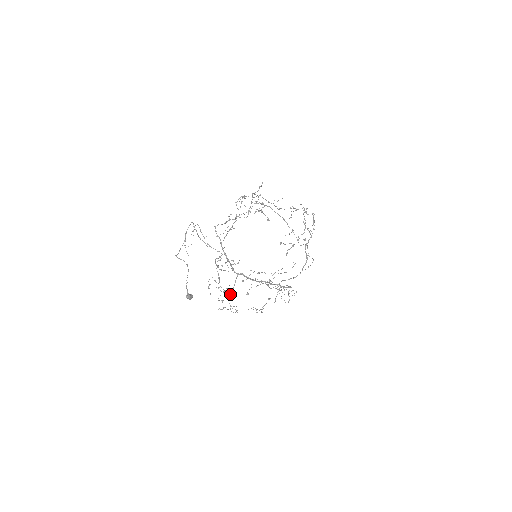
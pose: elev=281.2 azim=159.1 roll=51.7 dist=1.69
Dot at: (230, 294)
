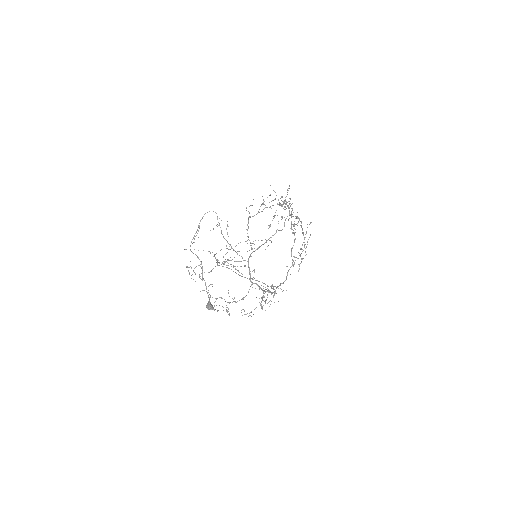
Dot at: occluded
